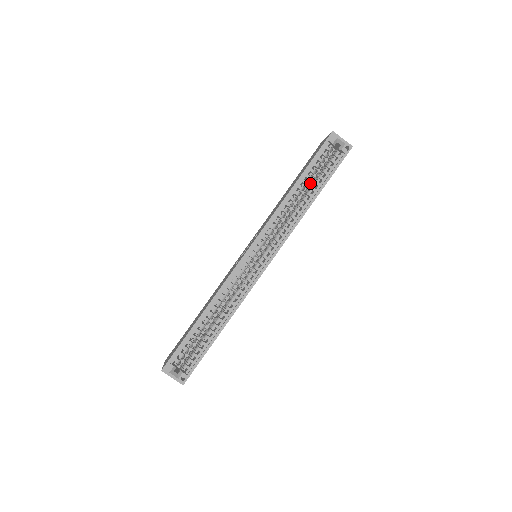
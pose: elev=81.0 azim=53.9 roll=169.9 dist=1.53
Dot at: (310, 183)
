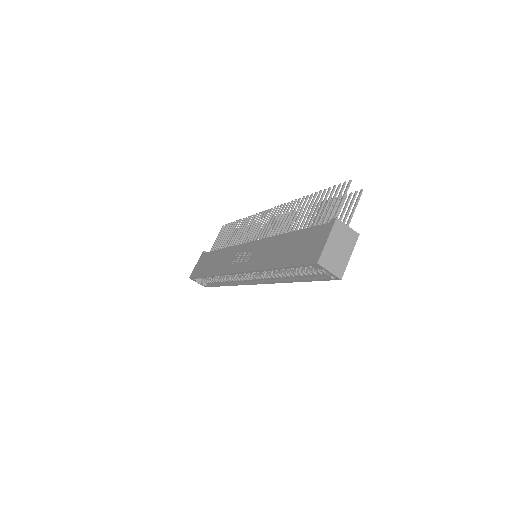
Dot at: occluded
